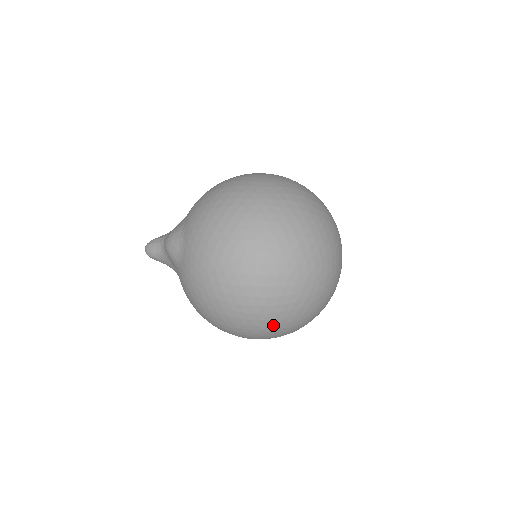
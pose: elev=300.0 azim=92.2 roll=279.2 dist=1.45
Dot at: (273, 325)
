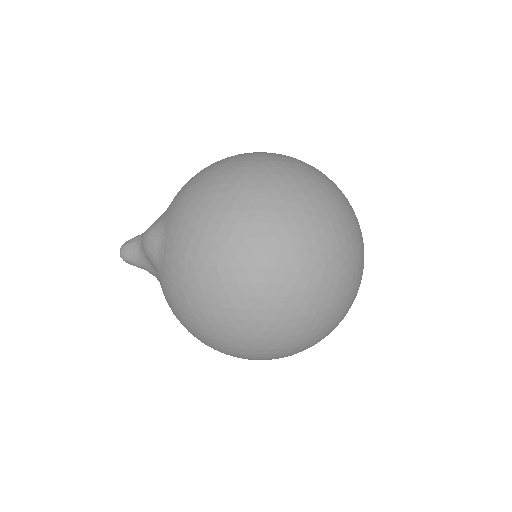
Dot at: (280, 337)
